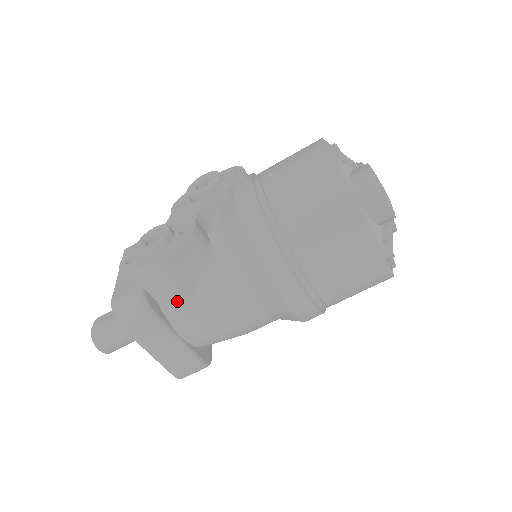
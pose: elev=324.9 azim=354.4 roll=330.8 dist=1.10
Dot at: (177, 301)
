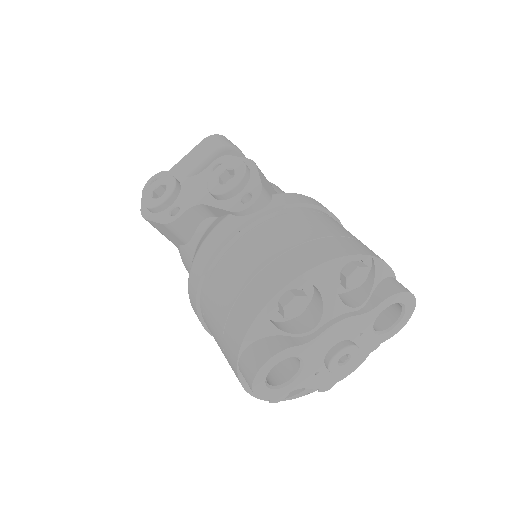
Dot at: occluded
